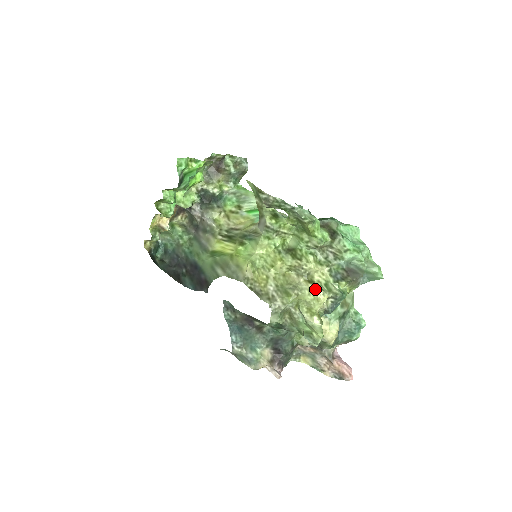
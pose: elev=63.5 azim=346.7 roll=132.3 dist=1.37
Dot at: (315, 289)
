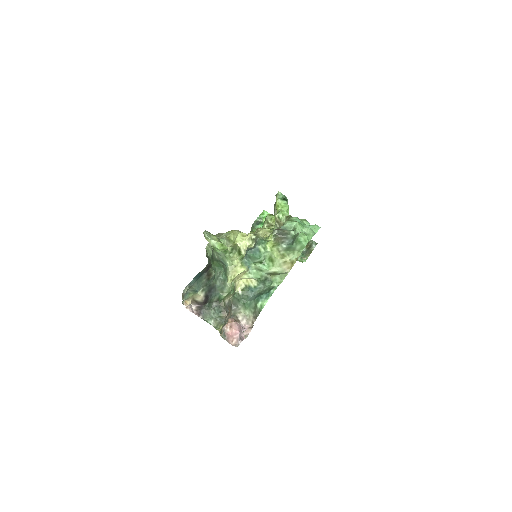
Dot at: occluded
